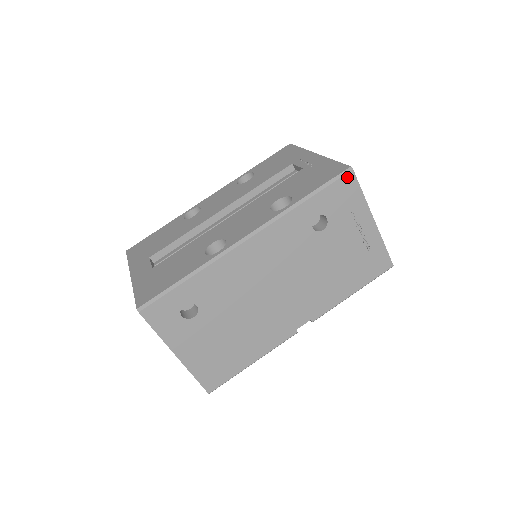
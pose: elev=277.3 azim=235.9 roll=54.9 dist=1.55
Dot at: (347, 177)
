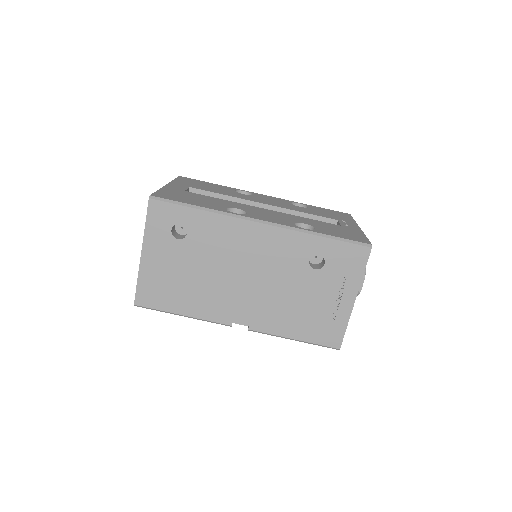
Dot at: (363, 249)
